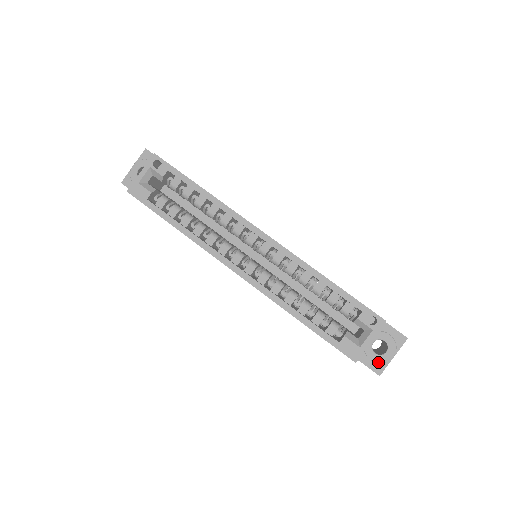
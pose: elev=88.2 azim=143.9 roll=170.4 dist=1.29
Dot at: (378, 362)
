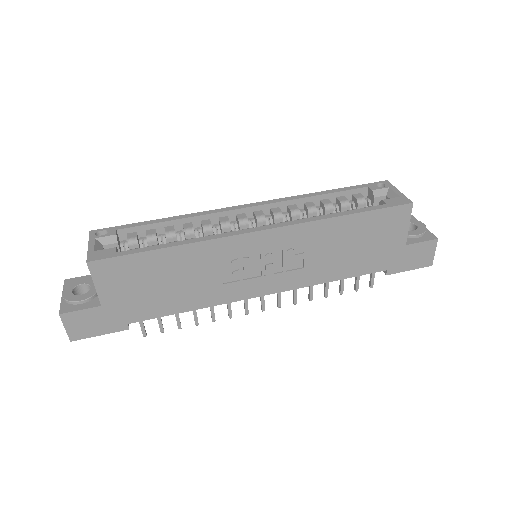
Dot at: (423, 232)
